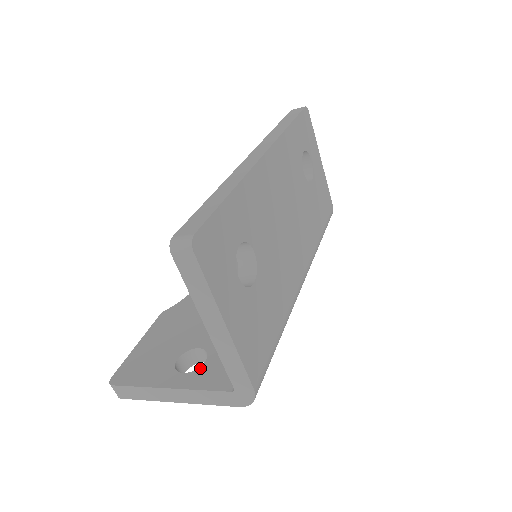
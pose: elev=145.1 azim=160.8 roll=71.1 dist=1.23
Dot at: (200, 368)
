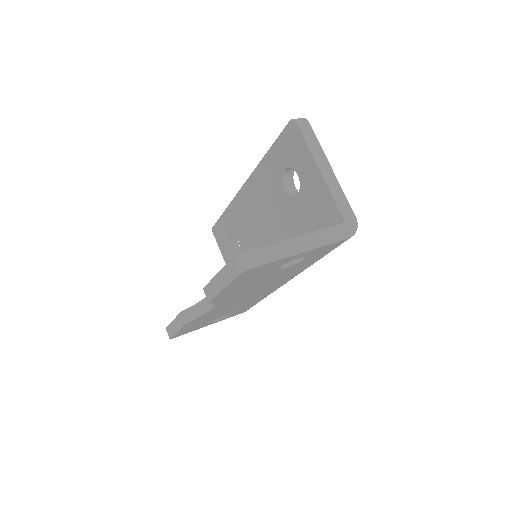
Dot at: occluded
